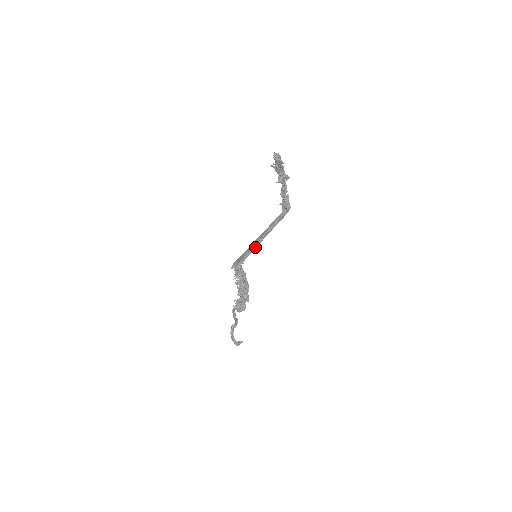
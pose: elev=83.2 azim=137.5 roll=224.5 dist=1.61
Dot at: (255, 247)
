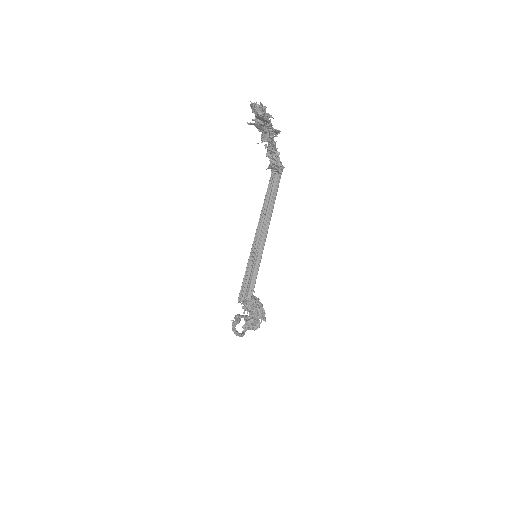
Dot at: (261, 257)
